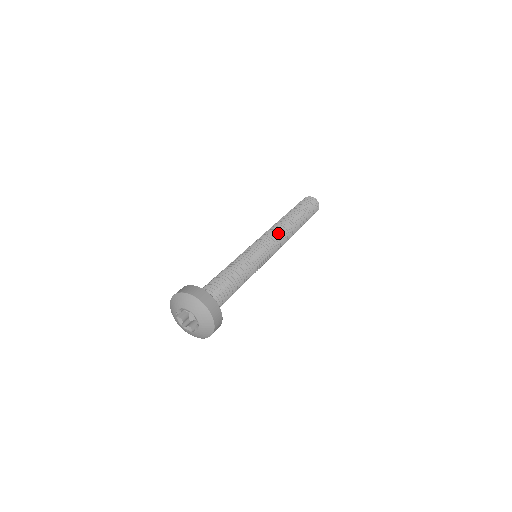
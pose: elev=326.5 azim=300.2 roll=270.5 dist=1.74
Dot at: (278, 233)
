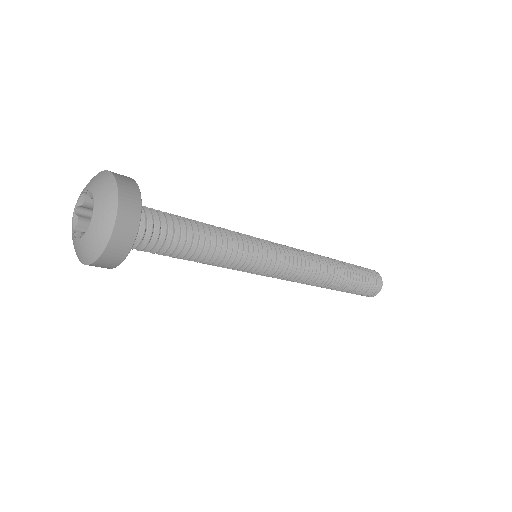
Dot at: (304, 255)
